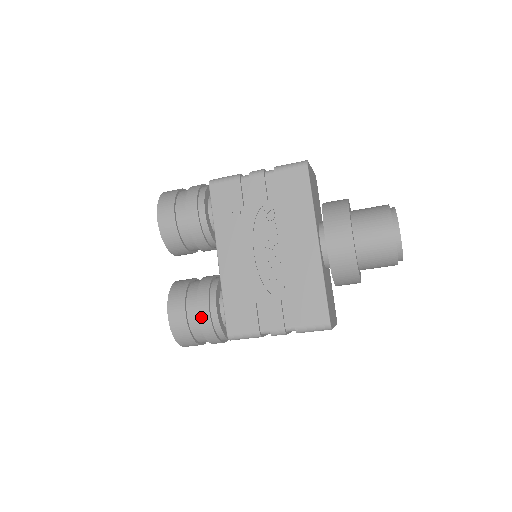
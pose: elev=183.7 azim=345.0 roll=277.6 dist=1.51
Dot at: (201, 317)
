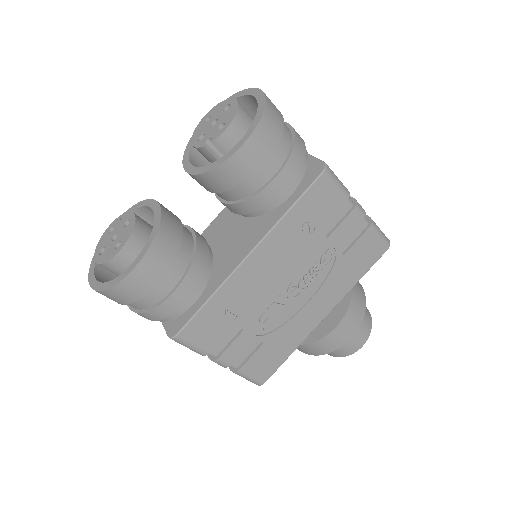
Dot at: (171, 300)
